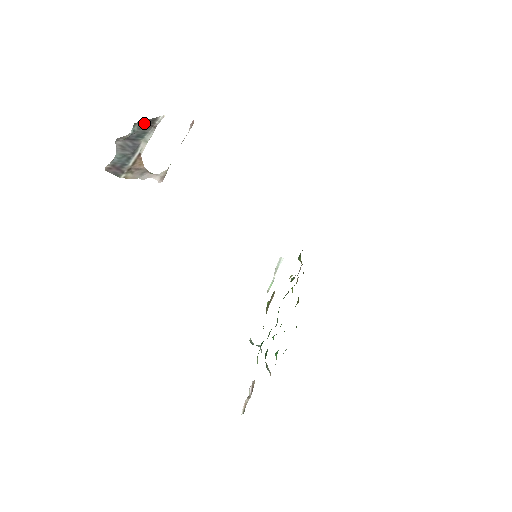
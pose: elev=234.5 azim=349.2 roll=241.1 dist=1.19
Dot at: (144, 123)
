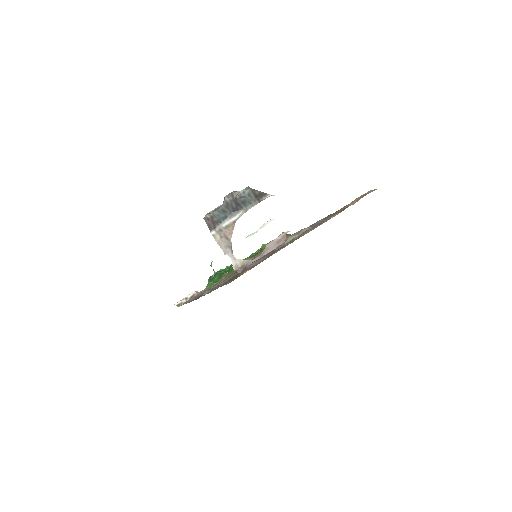
Dot at: (255, 192)
